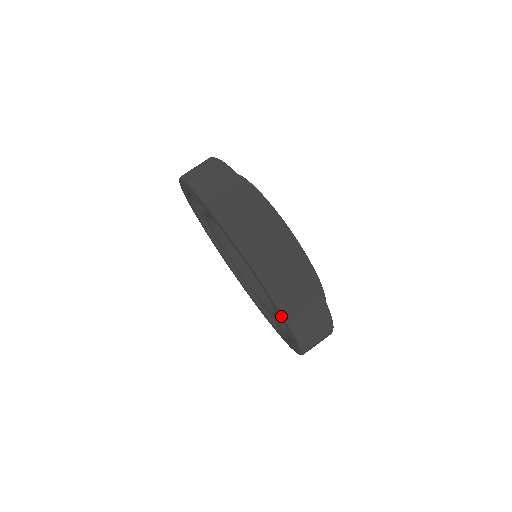
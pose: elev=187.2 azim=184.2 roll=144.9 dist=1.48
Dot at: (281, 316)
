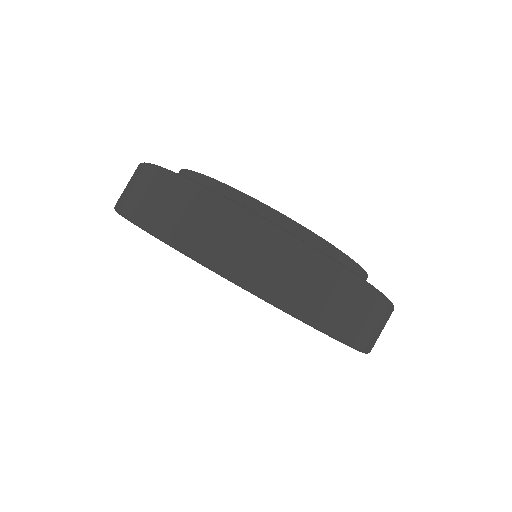
Dot at: occluded
